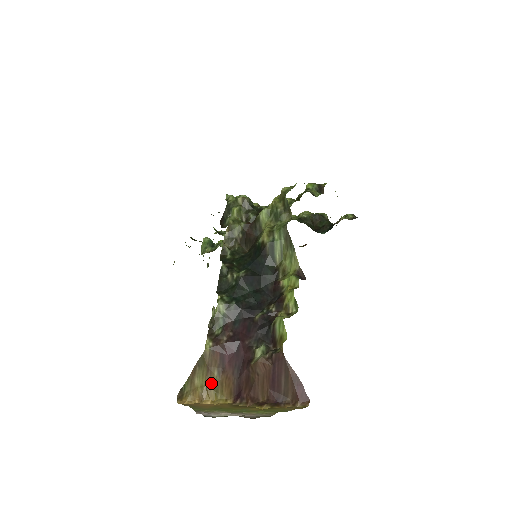
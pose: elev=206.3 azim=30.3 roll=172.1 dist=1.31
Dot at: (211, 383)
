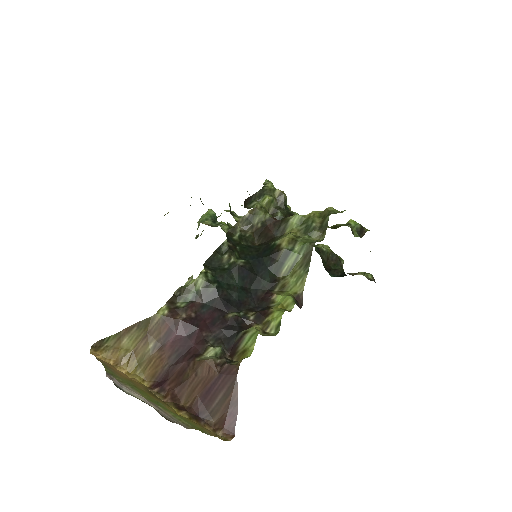
Dot at: (139, 352)
